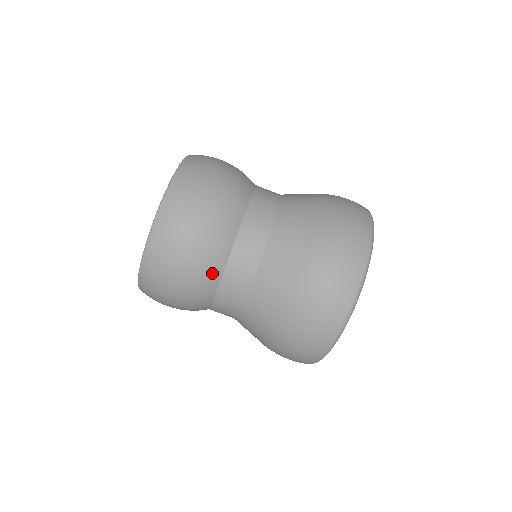
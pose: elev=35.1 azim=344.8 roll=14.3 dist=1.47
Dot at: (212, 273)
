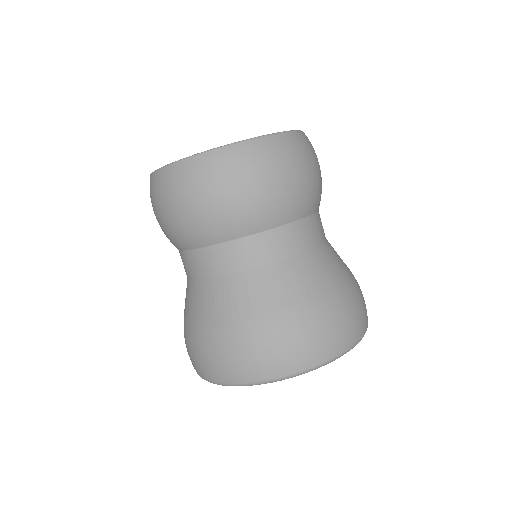
Dot at: (187, 240)
